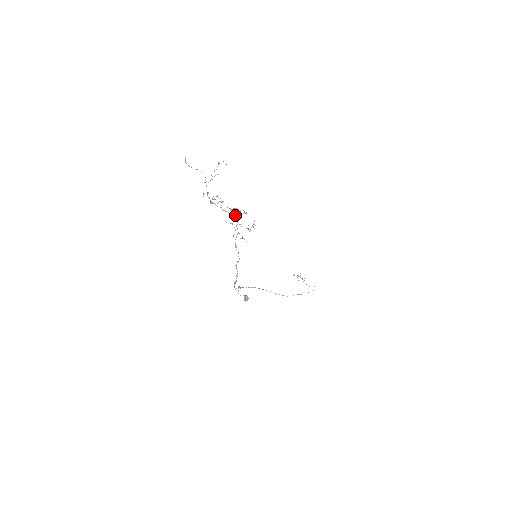
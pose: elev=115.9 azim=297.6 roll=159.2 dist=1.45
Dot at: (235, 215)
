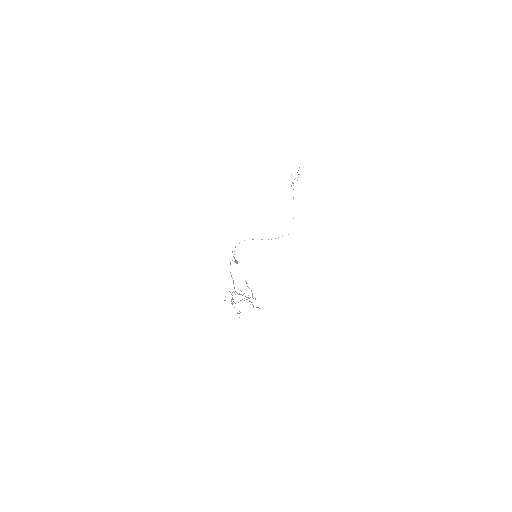
Dot at: occluded
